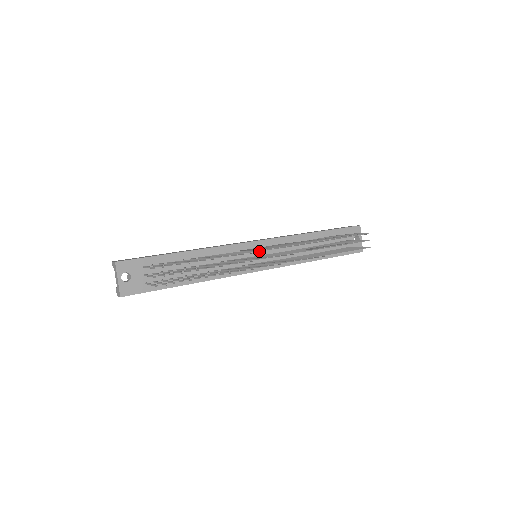
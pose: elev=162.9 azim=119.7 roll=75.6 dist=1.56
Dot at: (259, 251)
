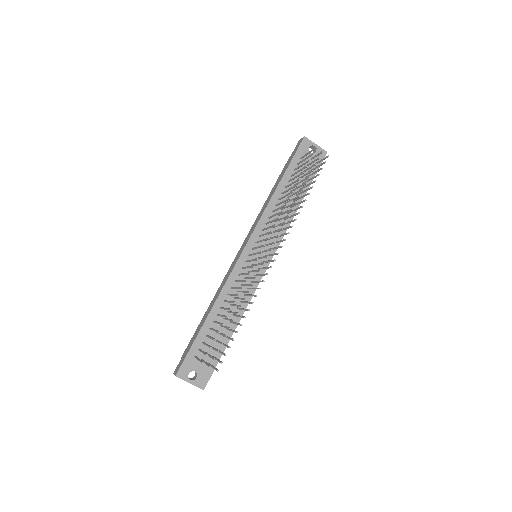
Dot at: (254, 266)
